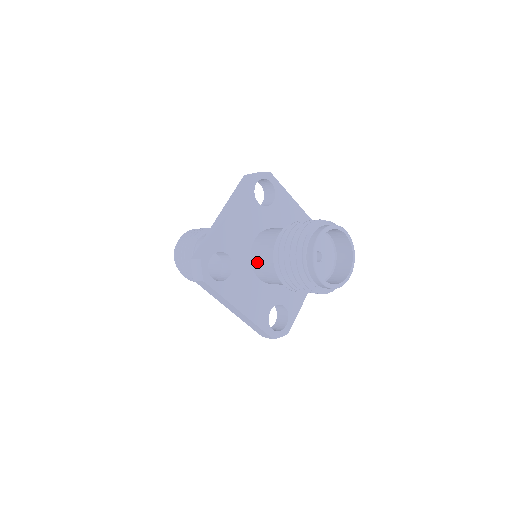
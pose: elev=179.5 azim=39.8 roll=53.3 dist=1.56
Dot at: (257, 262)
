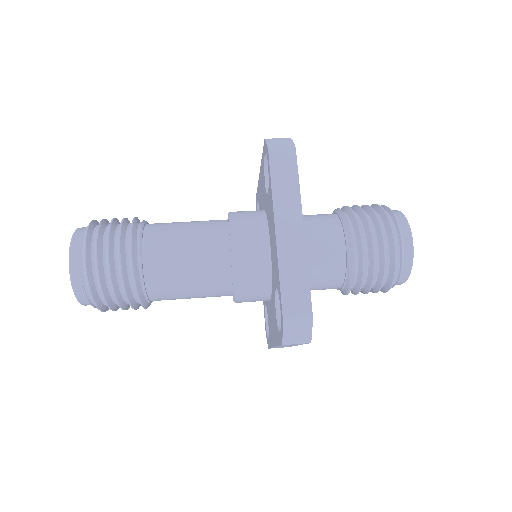
Dot at: (310, 276)
